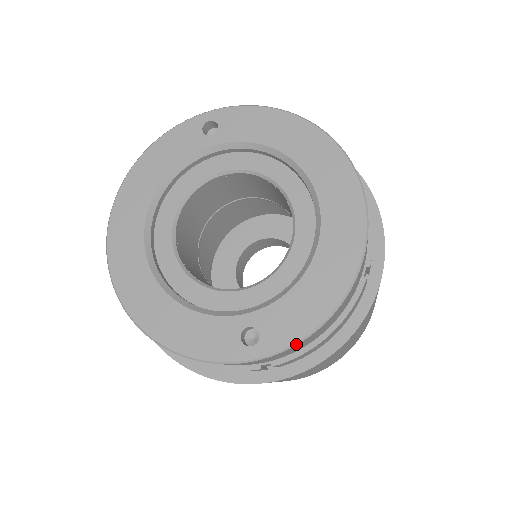
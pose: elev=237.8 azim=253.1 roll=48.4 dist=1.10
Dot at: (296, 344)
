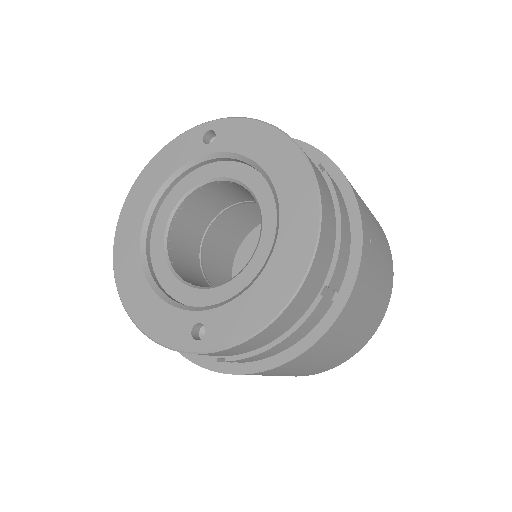
Dot at: (232, 347)
